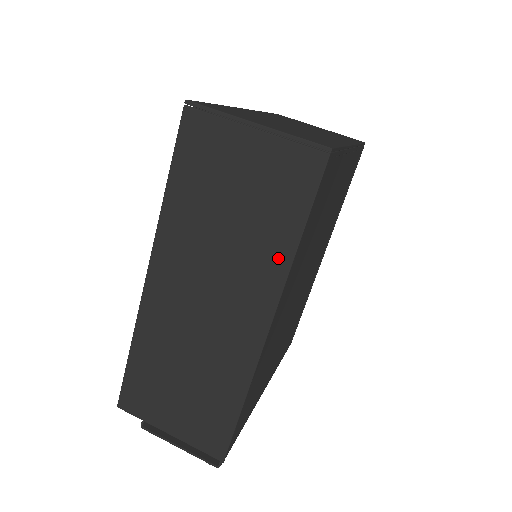
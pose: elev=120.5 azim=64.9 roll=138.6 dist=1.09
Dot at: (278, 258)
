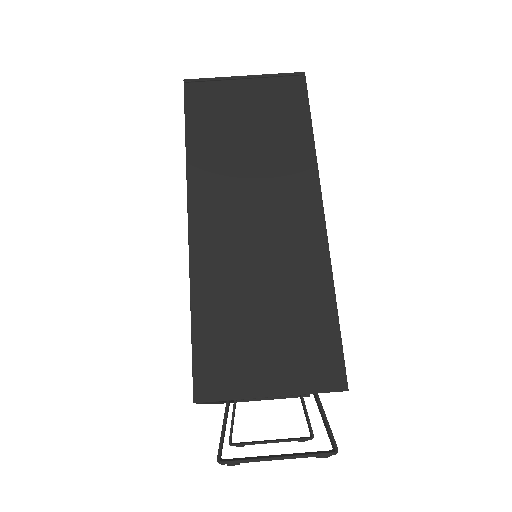
Dot at: (303, 154)
